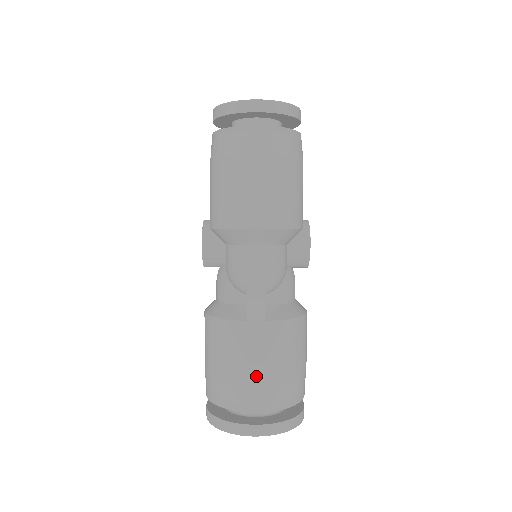
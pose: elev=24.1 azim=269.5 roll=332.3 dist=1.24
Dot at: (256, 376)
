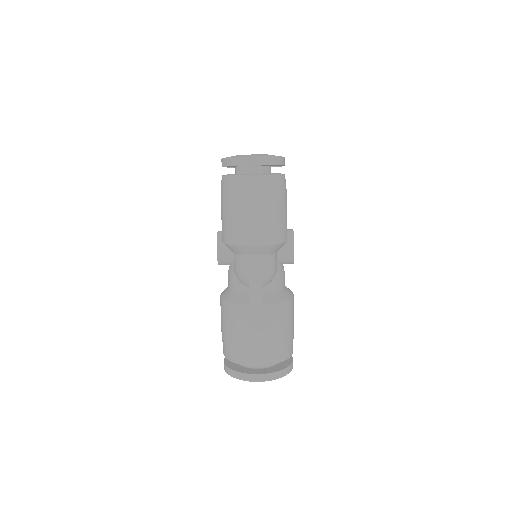
Dot at: (257, 342)
